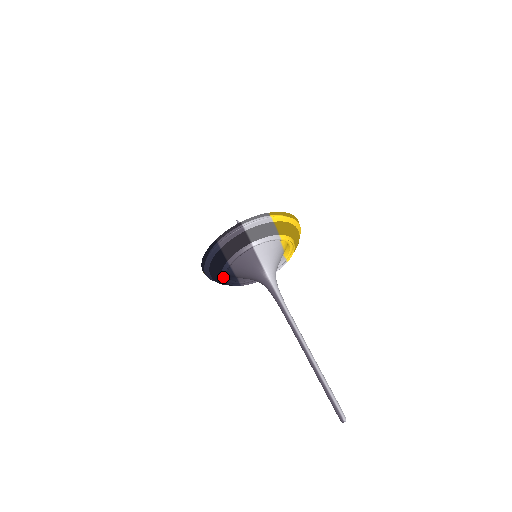
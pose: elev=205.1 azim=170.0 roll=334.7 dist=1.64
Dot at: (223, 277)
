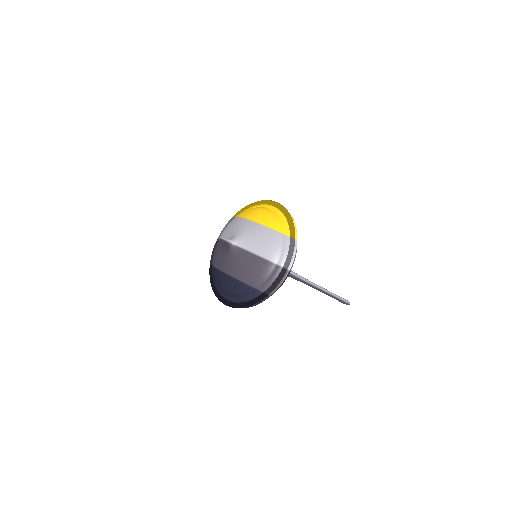
Dot at: occluded
